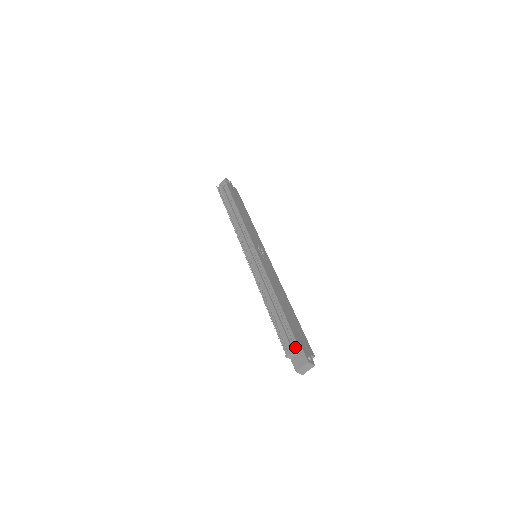
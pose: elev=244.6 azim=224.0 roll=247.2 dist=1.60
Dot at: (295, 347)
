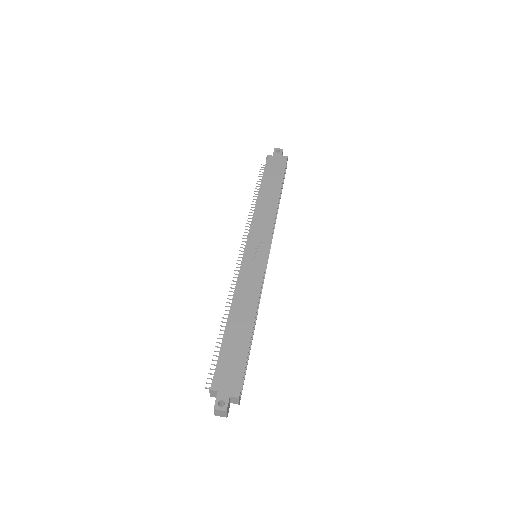
Dot at: (209, 388)
